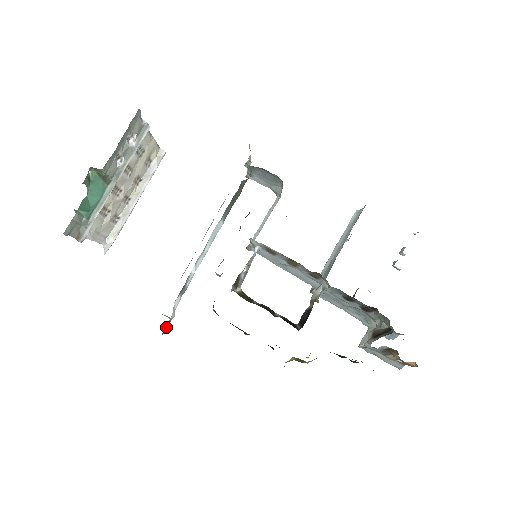
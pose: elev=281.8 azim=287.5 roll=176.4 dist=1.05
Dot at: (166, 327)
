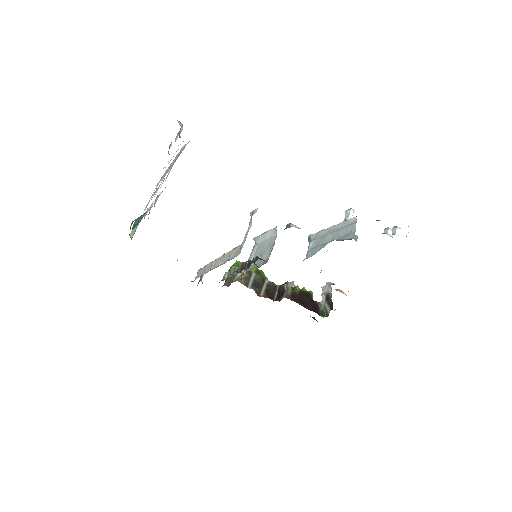
Dot at: (200, 279)
